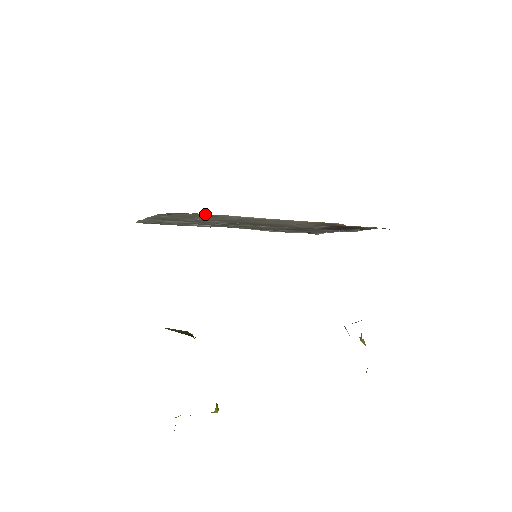
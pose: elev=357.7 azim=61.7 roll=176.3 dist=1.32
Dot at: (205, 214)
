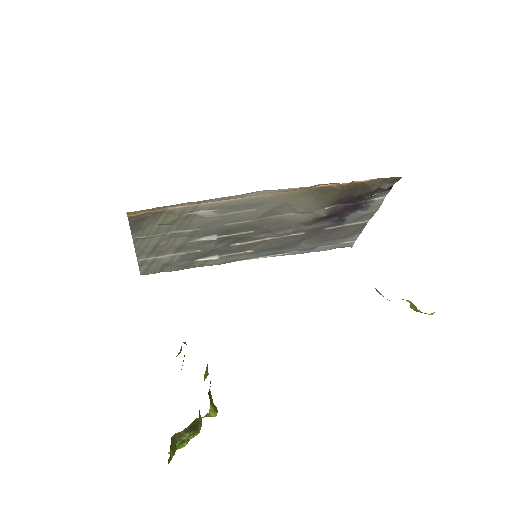
Dot at: (168, 208)
